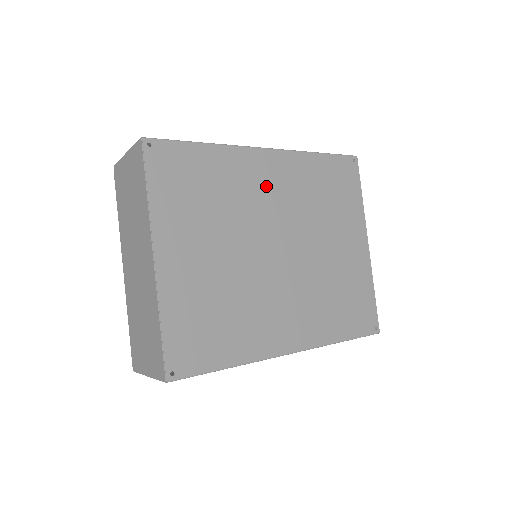
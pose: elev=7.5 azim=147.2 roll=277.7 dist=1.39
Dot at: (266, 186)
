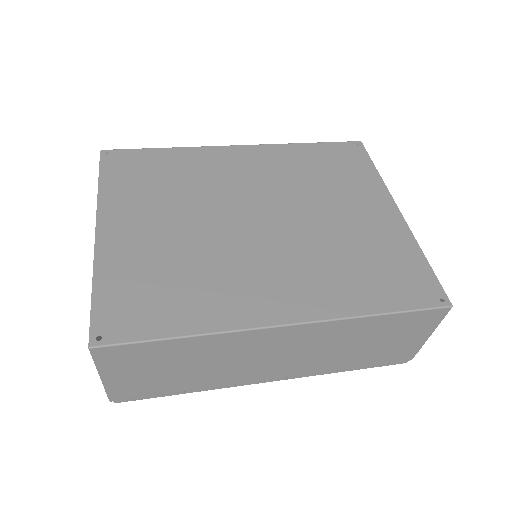
Dot at: (238, 171)
